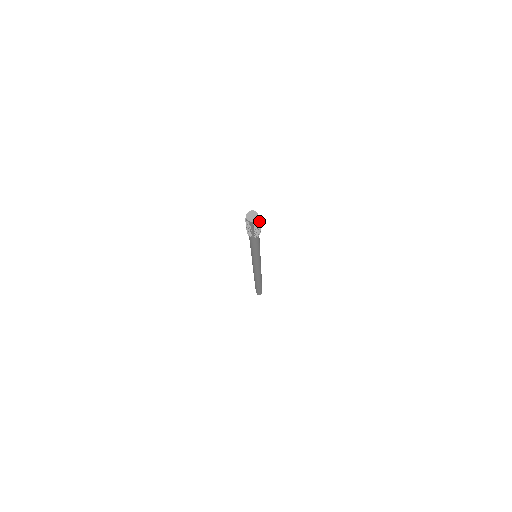
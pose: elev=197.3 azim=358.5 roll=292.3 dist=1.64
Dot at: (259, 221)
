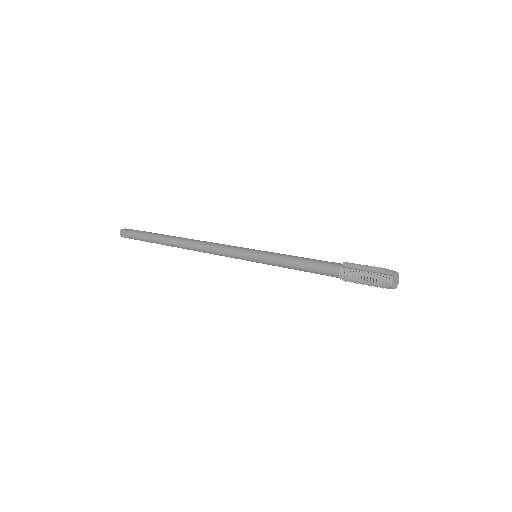
Dot at: occluded
